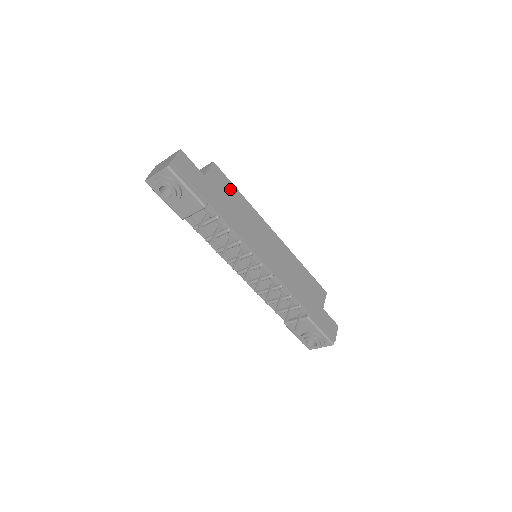
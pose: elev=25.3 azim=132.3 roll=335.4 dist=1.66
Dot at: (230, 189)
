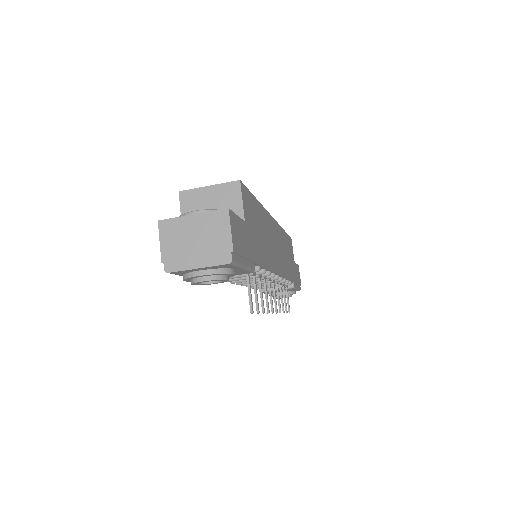
Dot at: (253, 207)
